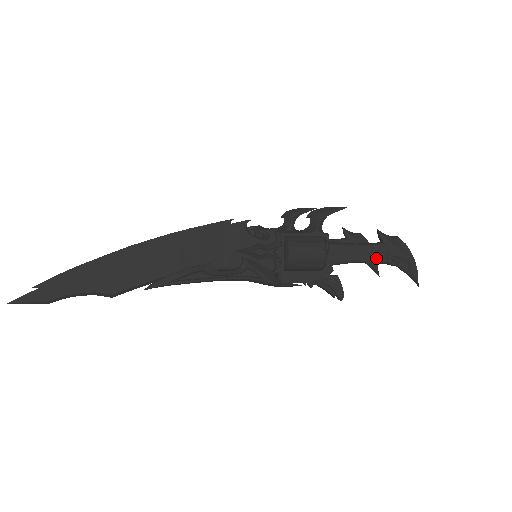
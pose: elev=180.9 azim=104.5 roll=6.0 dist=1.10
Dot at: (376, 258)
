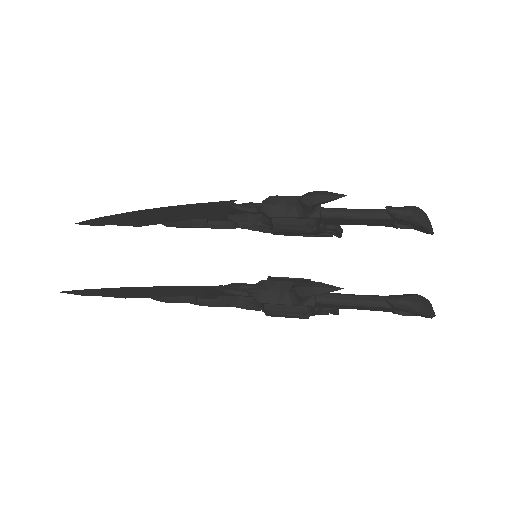
Dot at: (377, 310)
